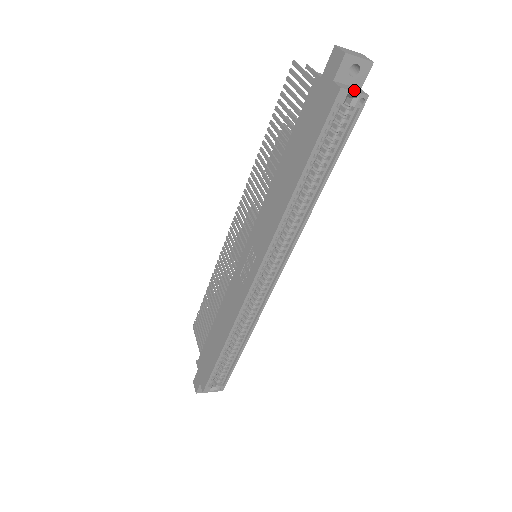
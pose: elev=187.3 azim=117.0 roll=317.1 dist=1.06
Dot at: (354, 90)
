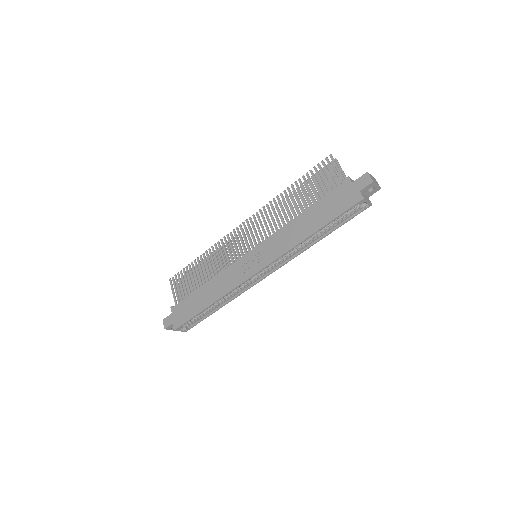
Dot at: (368, 200)
